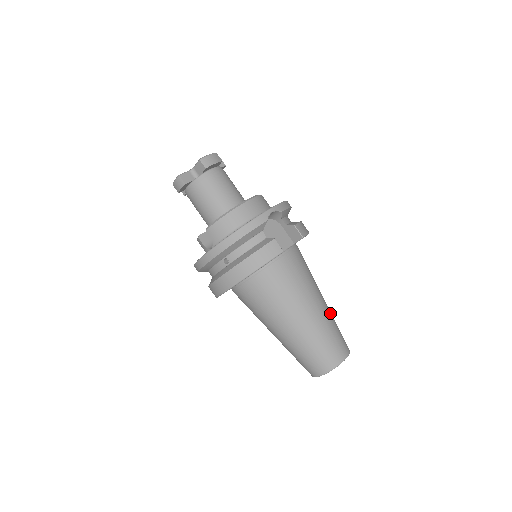
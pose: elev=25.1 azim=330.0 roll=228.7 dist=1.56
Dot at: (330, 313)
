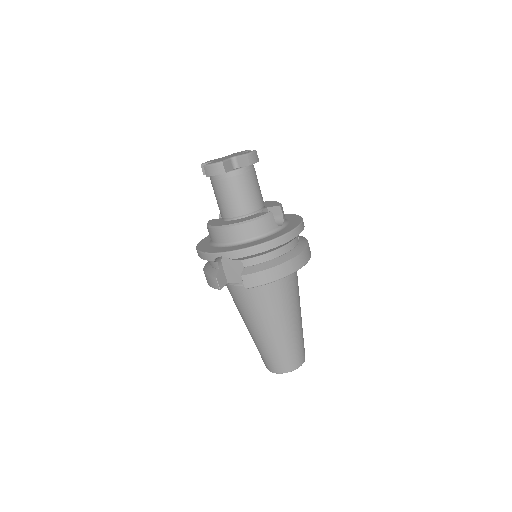
Dot at: (279, 341)
